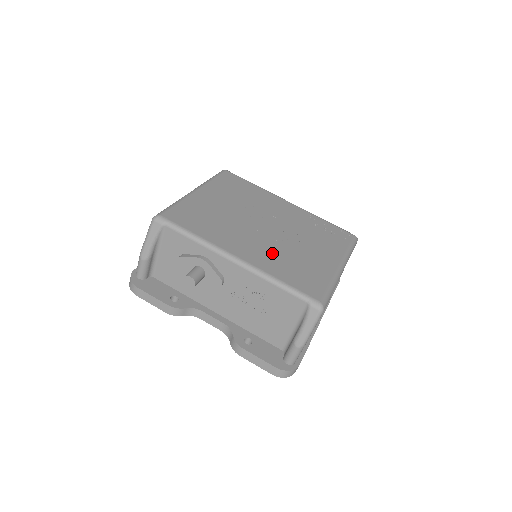
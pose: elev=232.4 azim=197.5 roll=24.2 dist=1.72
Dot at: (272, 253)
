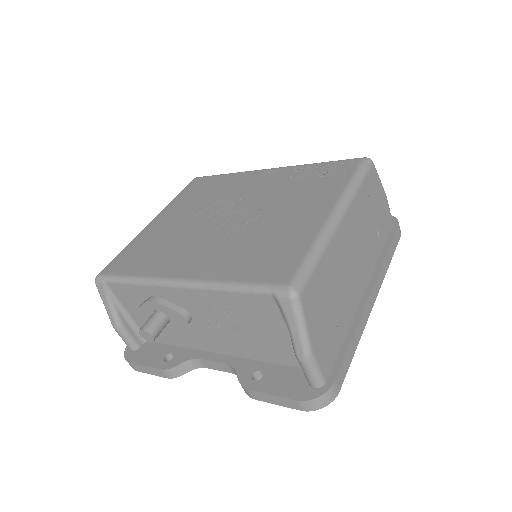
Dot at: (228, 248)
